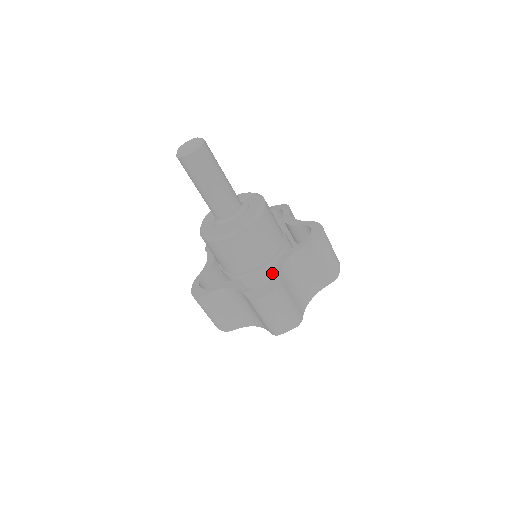
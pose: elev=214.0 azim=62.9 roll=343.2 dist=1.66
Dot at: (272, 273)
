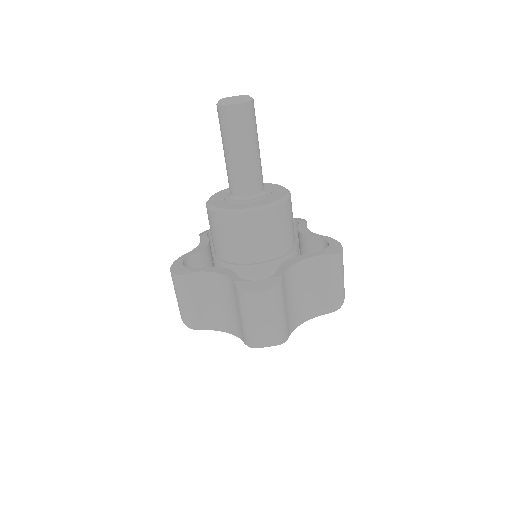
Dot at: (271, 275)
